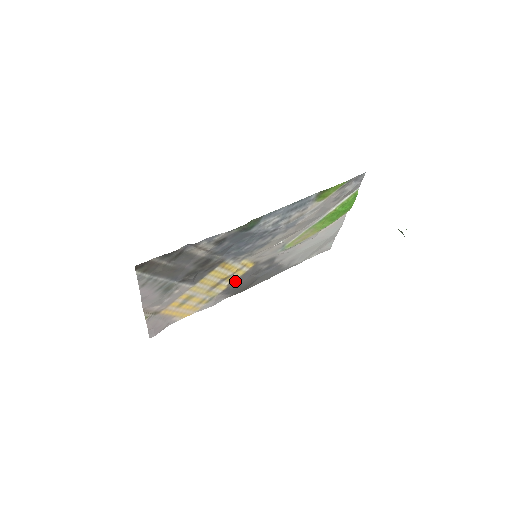
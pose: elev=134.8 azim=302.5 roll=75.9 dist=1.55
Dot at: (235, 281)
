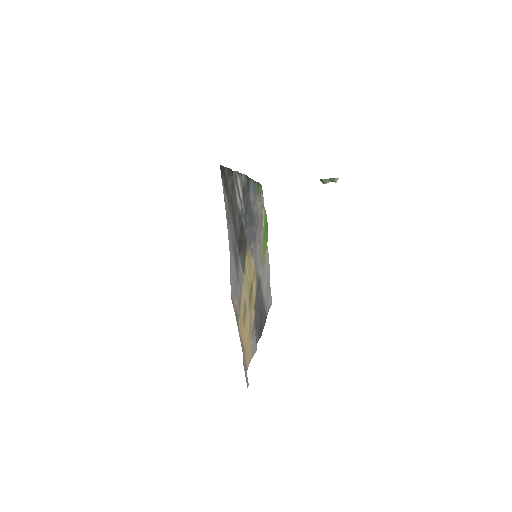
Dot at: (255, 304)
